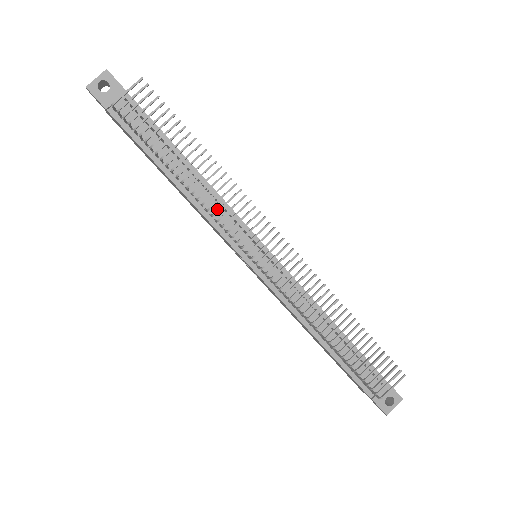
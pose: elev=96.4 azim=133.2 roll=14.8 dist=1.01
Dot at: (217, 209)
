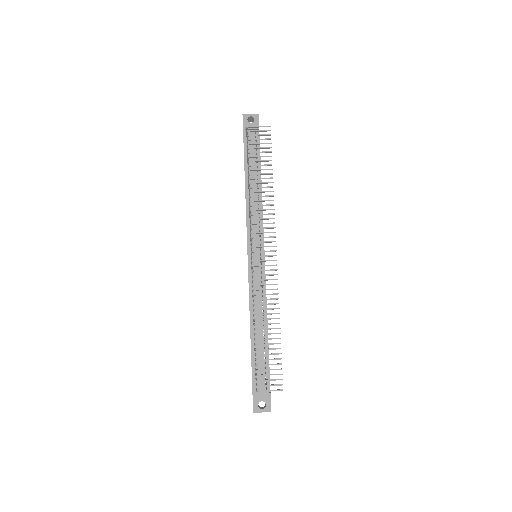
Dot at: (256, 213)
